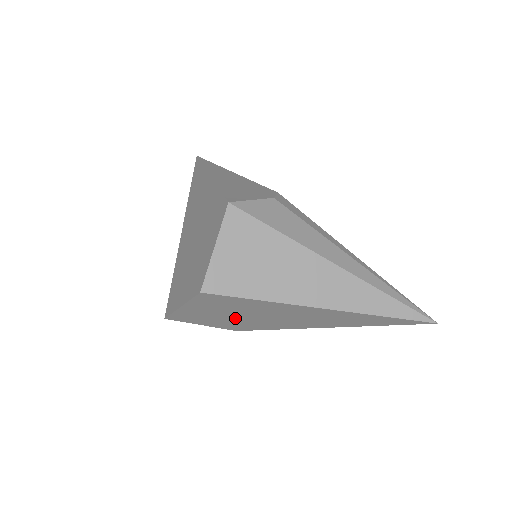
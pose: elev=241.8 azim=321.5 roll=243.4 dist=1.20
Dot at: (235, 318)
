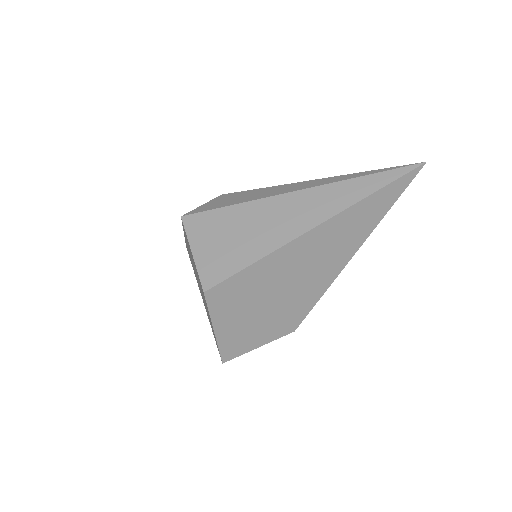
Dot at: (270, 310)
